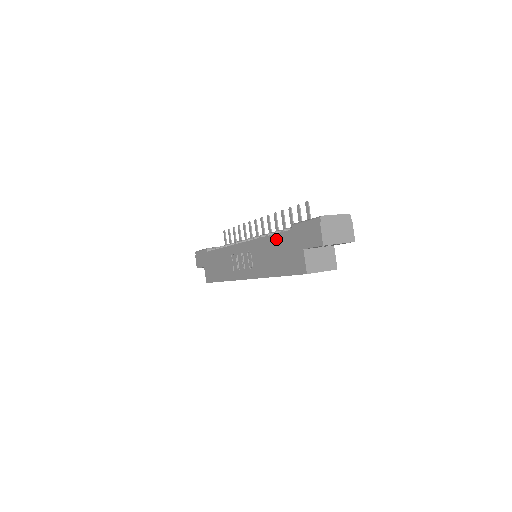
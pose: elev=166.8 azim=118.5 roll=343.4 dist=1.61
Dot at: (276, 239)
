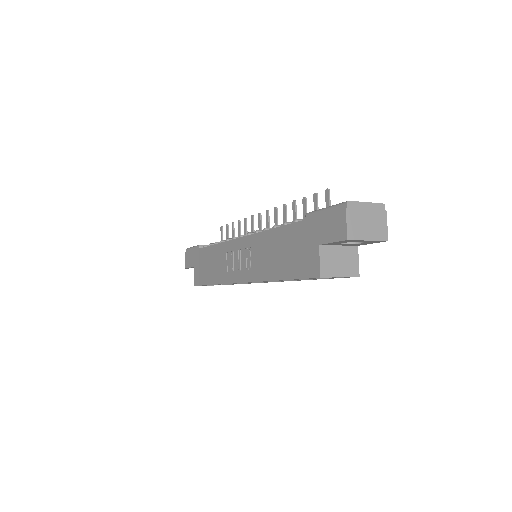
Dot at: (284, 232)
